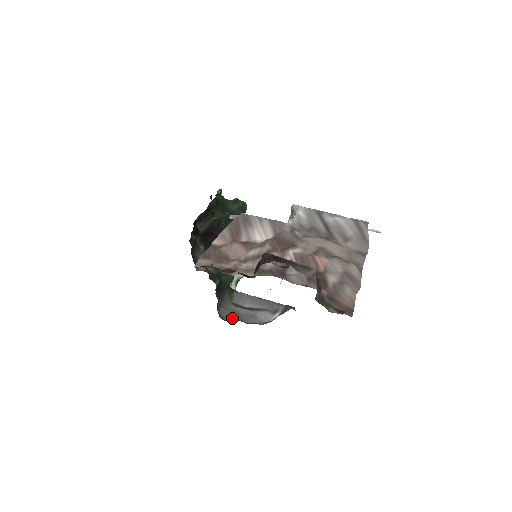
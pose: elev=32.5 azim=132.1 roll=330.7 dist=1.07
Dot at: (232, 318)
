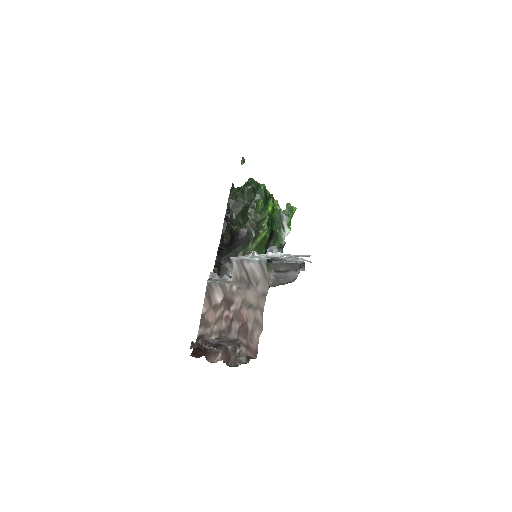
Dot at: (276, 283)
